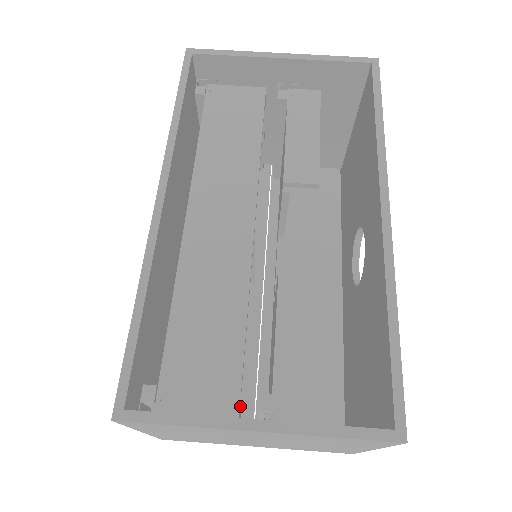
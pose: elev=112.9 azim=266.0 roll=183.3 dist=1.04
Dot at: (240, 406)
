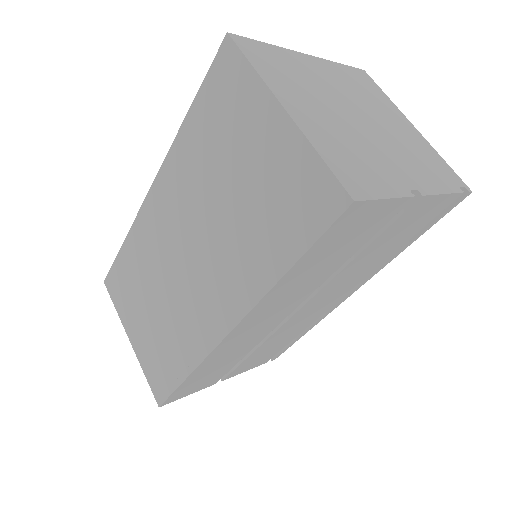
Dot at: occluded
